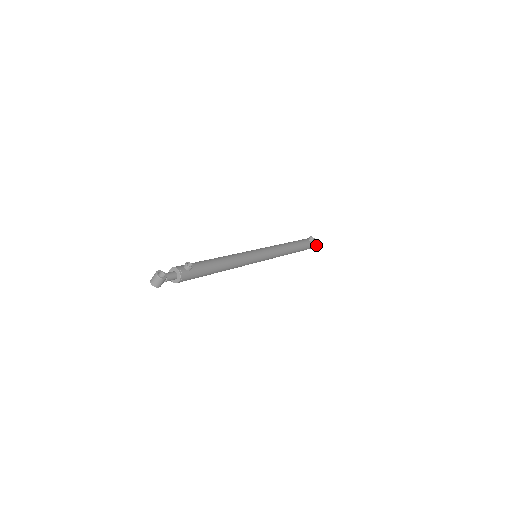
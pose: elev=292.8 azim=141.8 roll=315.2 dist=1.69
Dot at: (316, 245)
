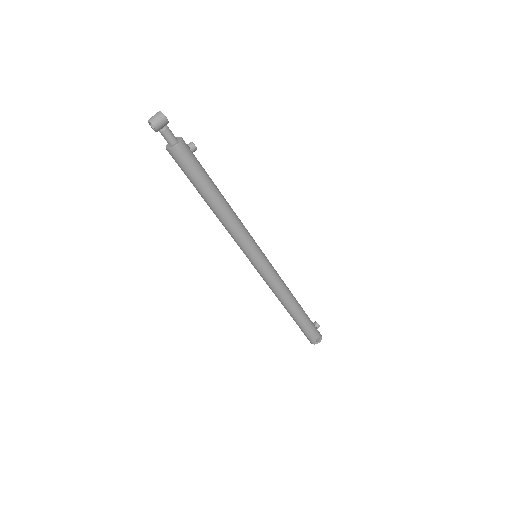
Dot at: (320, 340)
